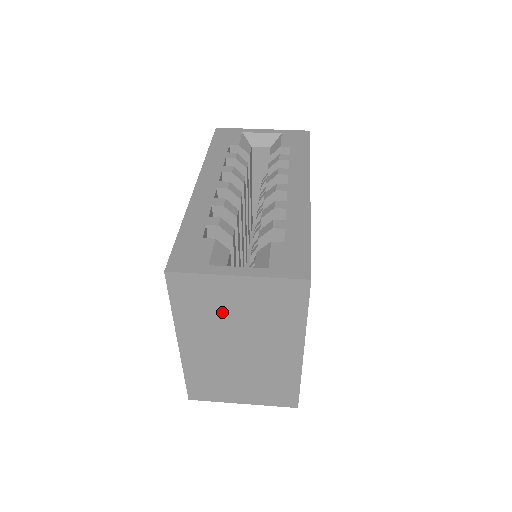
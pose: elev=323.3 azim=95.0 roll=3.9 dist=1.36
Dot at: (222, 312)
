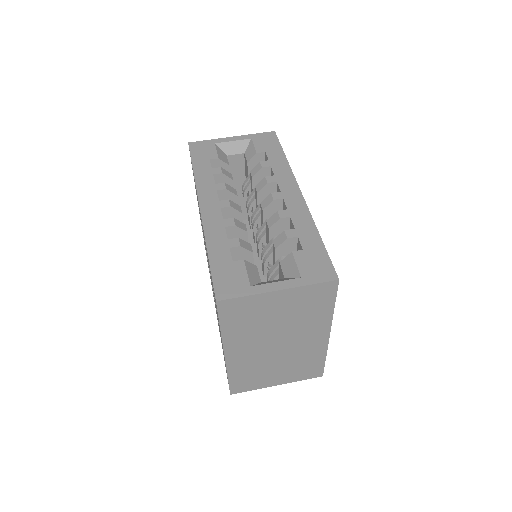
Dot at: (264, 320)
